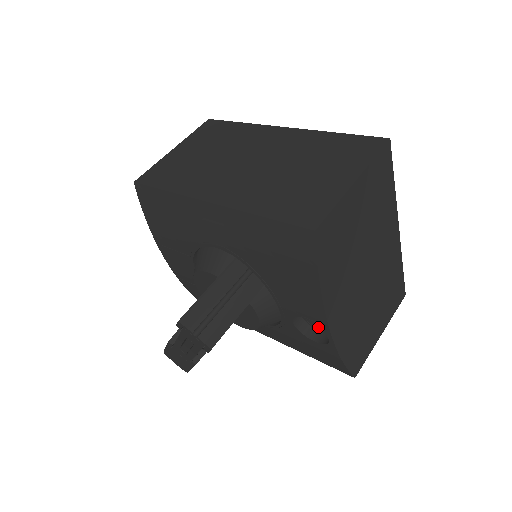
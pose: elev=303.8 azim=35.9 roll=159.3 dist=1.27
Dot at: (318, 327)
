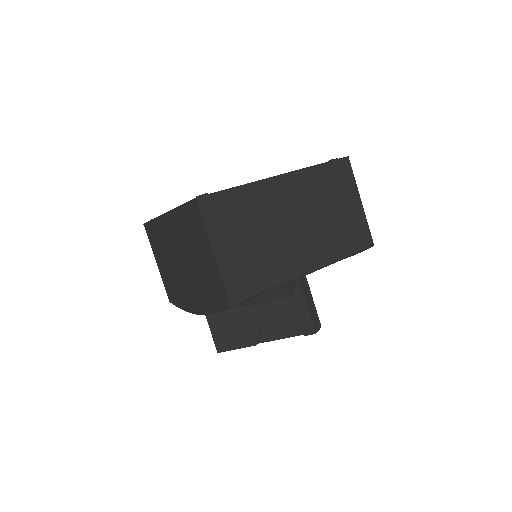
Dot at: occluded
